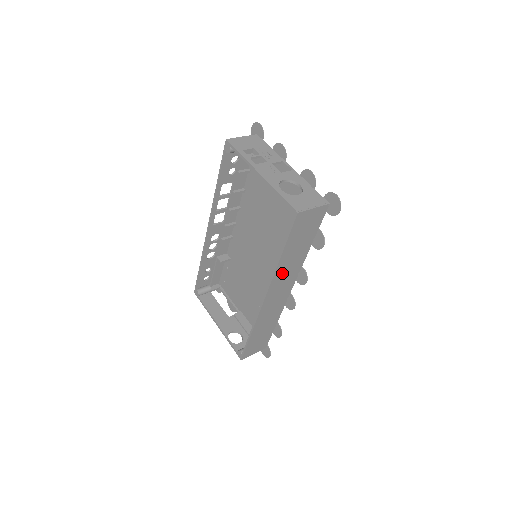
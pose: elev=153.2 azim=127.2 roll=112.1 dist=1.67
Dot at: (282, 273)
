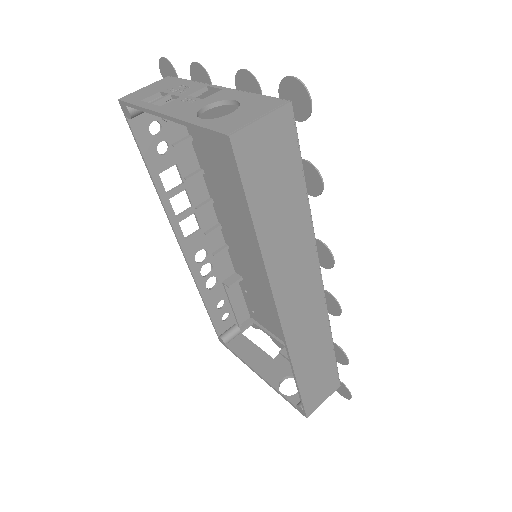
Dot at: (281, 261)
